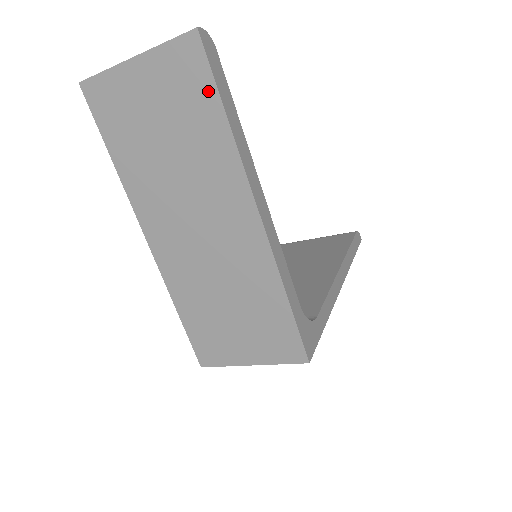
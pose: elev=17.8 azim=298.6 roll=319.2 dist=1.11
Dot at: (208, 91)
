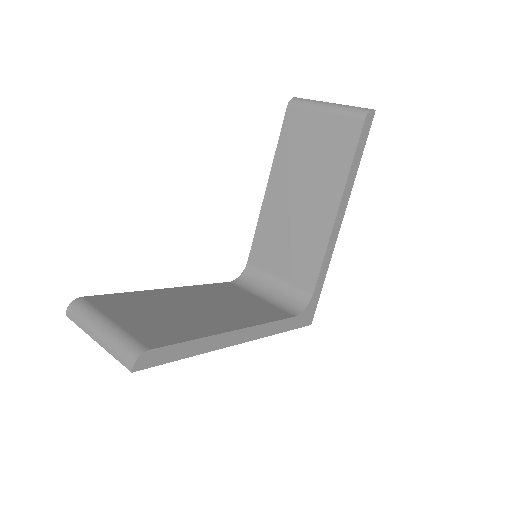
Dot at: occluded
